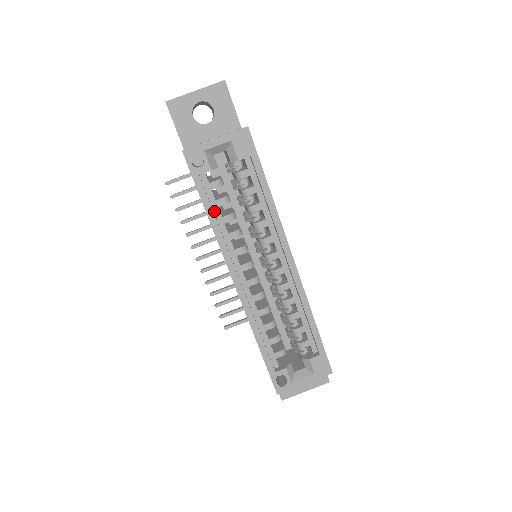
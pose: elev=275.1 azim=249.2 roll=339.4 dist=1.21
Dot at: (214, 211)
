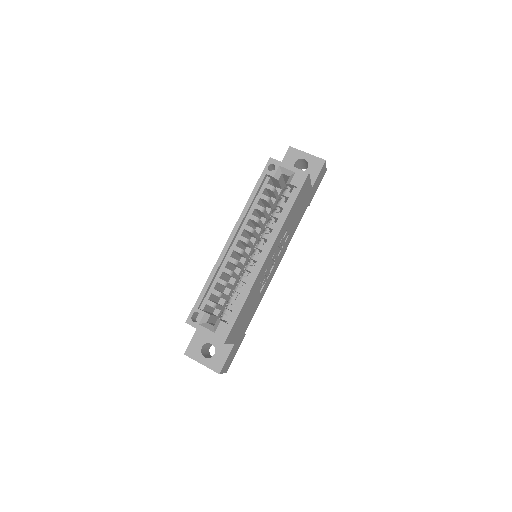
Dot at: (256, 198)
